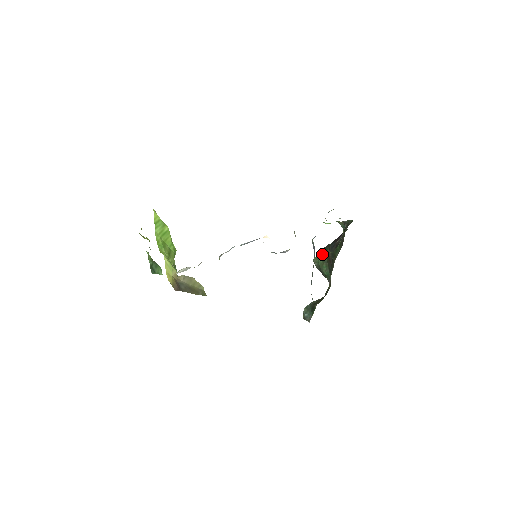
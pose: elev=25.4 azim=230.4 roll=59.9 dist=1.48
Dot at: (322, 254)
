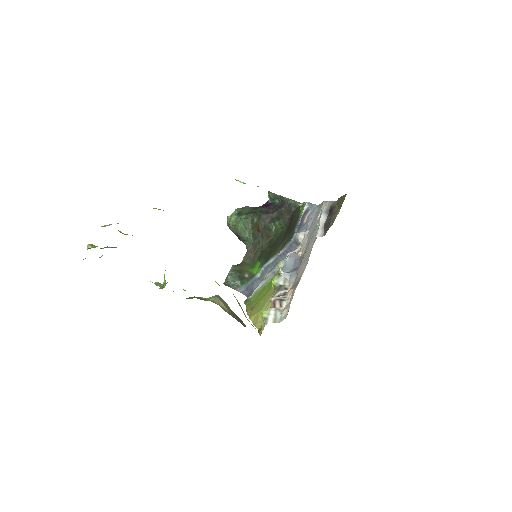
Dot at: (245, 220)
